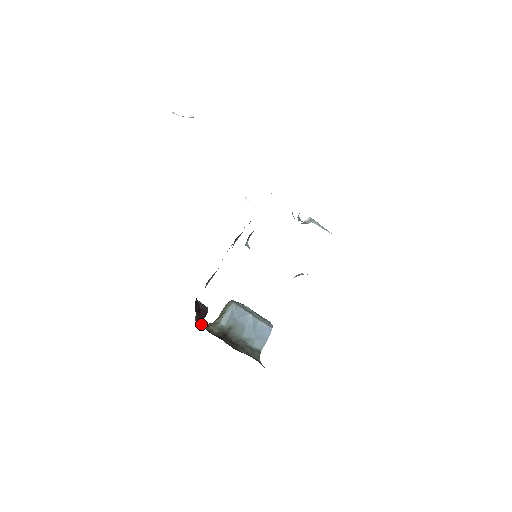
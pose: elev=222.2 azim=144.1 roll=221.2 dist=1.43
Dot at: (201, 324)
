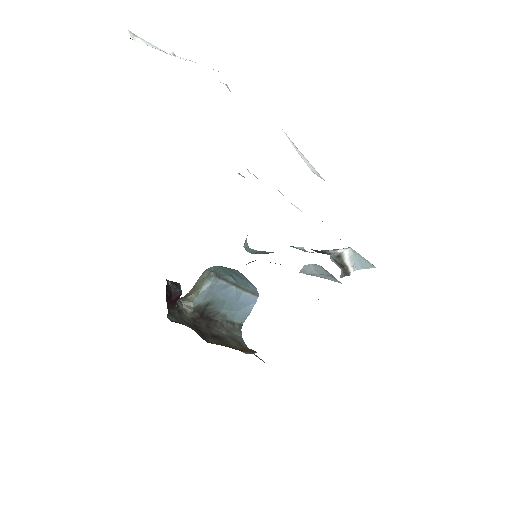
Dot at: (173, 313)
